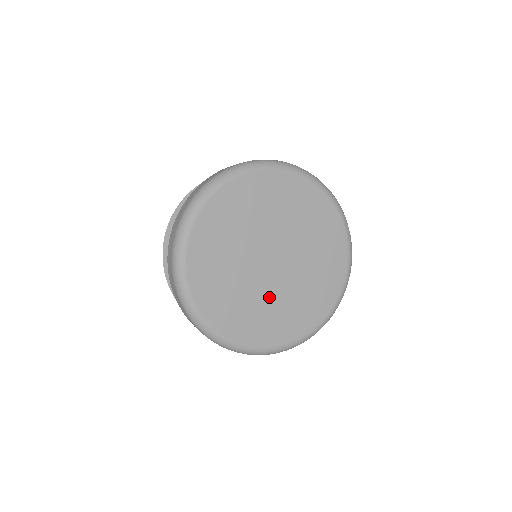
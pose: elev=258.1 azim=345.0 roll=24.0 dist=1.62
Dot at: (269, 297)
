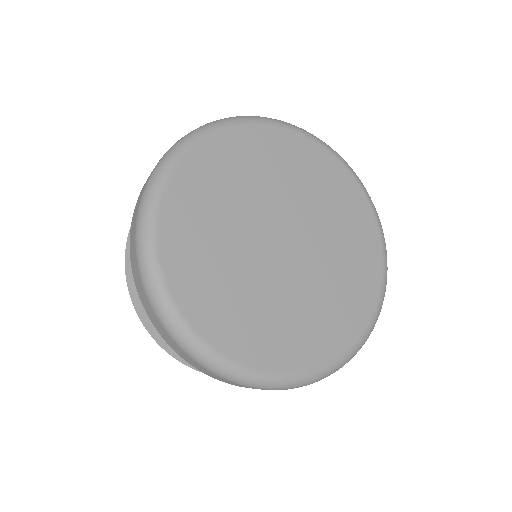
Dot at: (253, 281)
